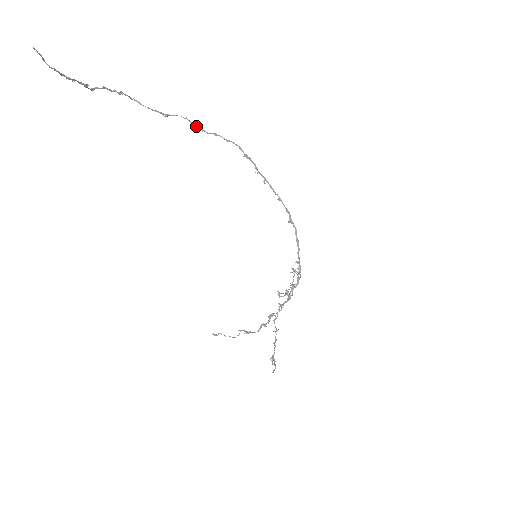
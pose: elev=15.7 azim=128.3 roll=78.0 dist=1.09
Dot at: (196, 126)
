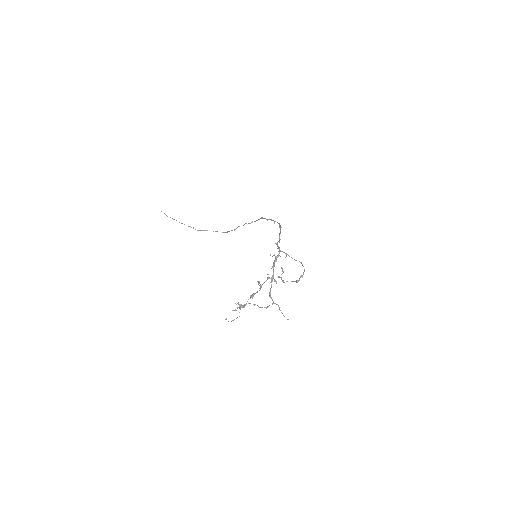
Dot at: occluded
